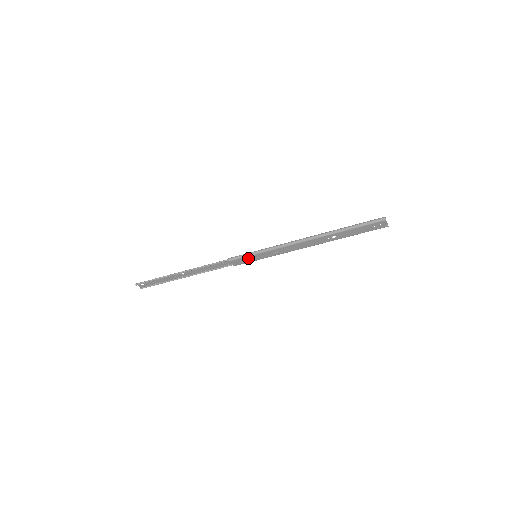
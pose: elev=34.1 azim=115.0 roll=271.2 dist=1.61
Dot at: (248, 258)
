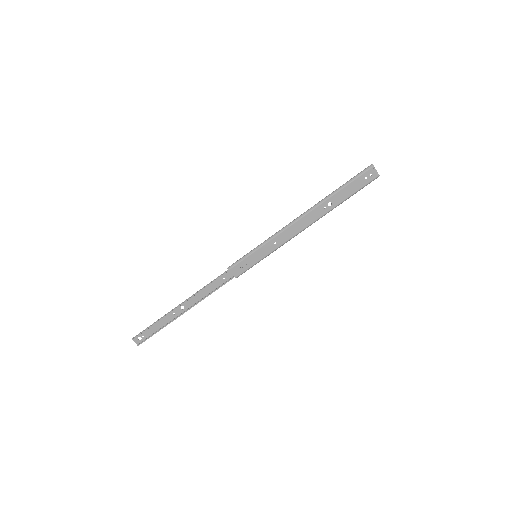
Dot at: (248, 260)
